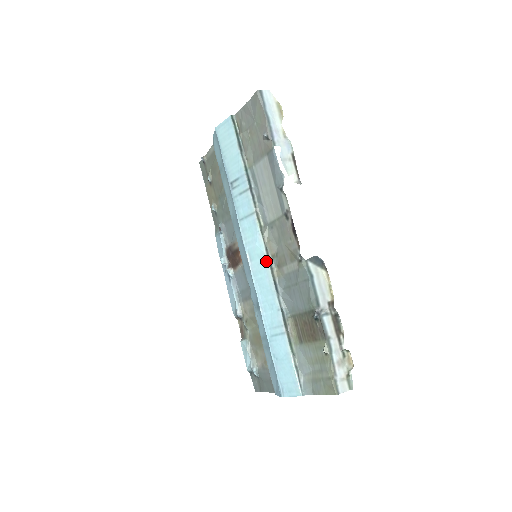
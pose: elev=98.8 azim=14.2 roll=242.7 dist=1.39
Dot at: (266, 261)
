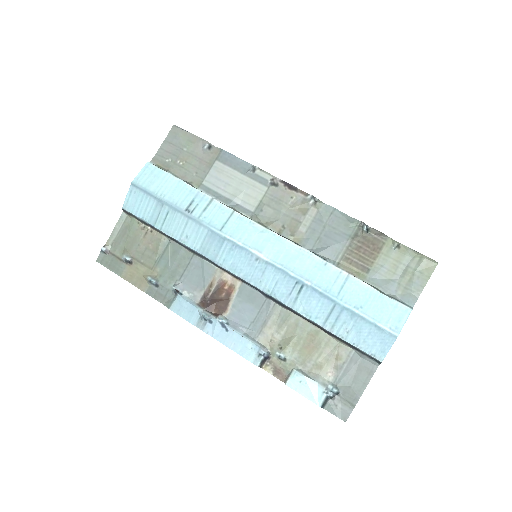
Dot at: (279, 237)
